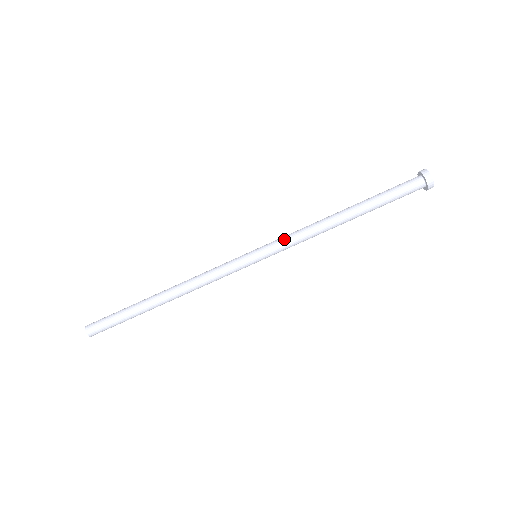
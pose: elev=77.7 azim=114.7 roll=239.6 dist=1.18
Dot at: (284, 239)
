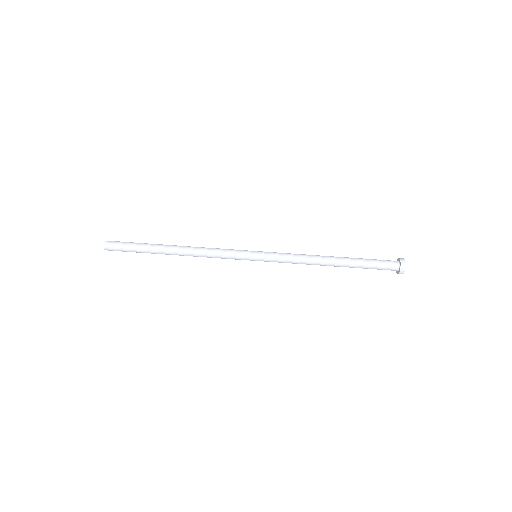
Dot at: (282, 254)
